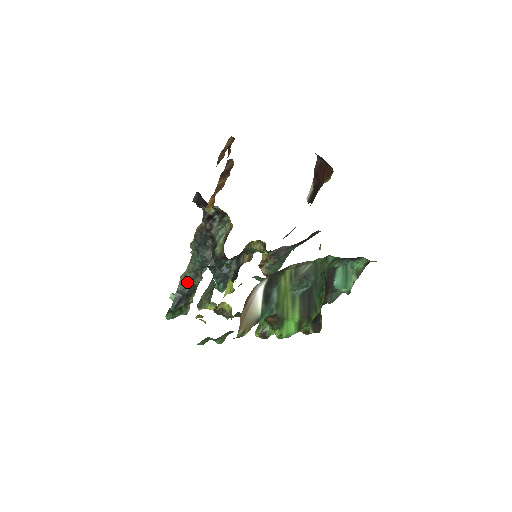
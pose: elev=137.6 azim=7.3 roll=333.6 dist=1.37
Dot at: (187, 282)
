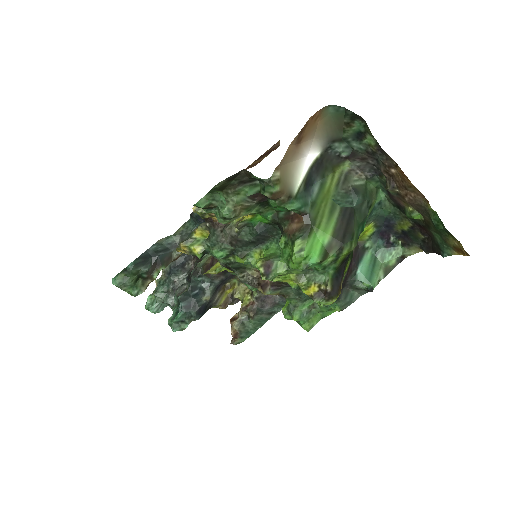
Dot at: (166, 246)
